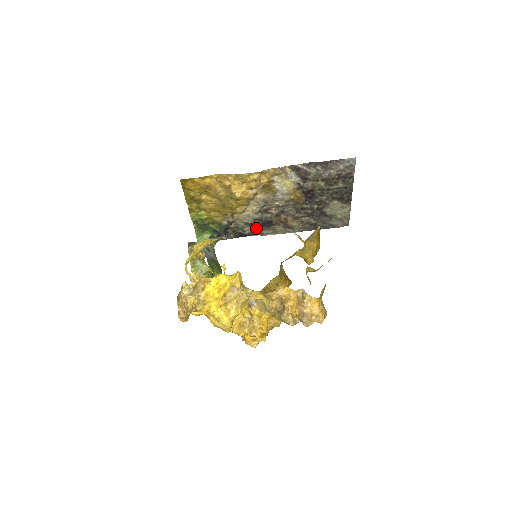
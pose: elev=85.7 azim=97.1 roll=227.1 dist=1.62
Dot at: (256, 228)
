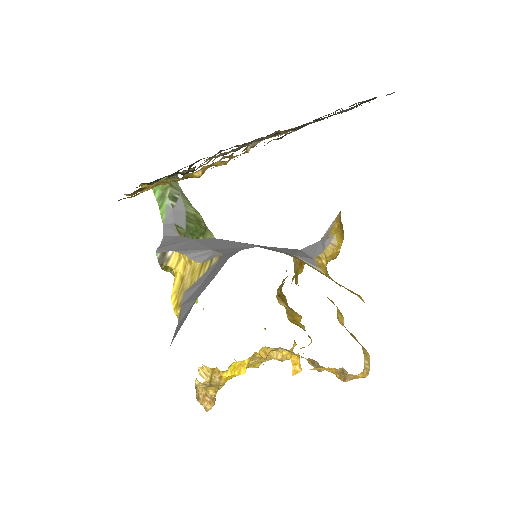
Dot at: occluded
